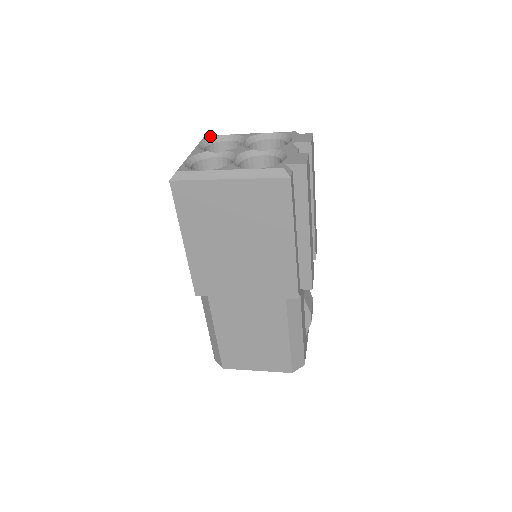
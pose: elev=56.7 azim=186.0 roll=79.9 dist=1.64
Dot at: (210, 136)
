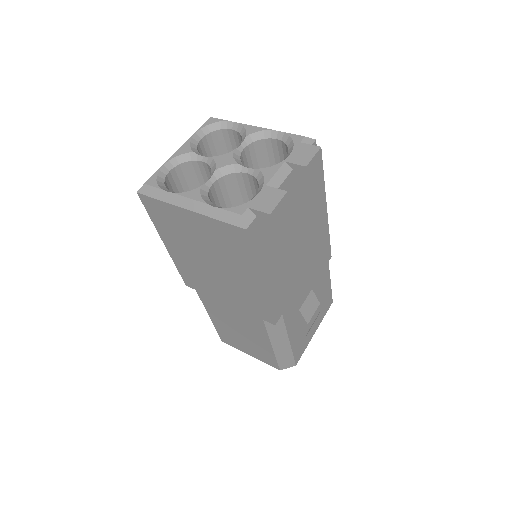
Dot at: (214, 120)
